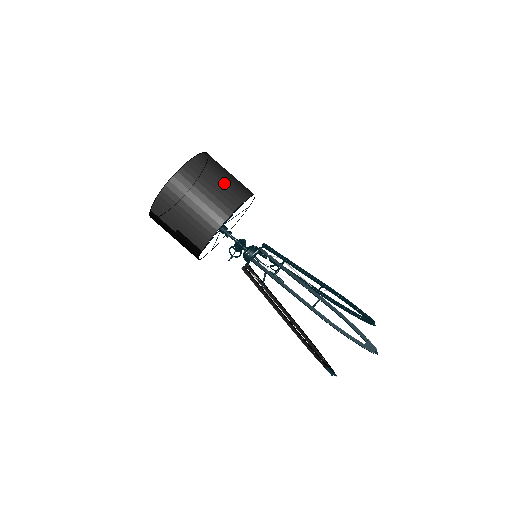
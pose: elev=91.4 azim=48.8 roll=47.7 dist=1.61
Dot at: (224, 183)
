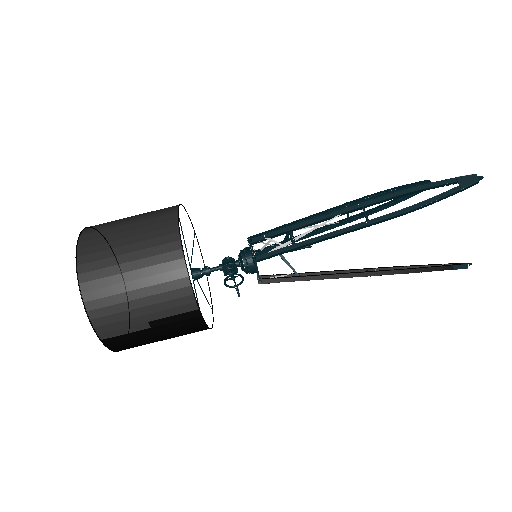
Dot at: (137, 222)
